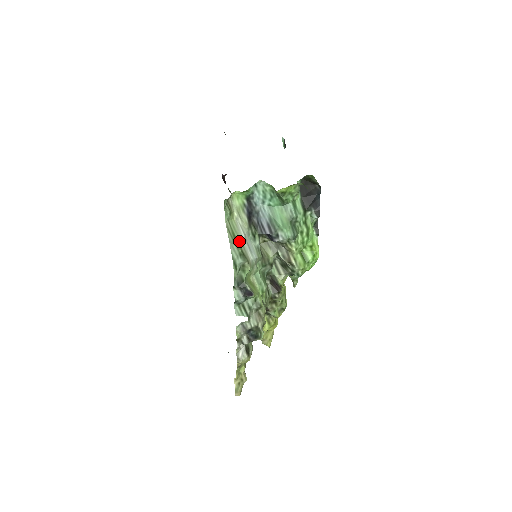
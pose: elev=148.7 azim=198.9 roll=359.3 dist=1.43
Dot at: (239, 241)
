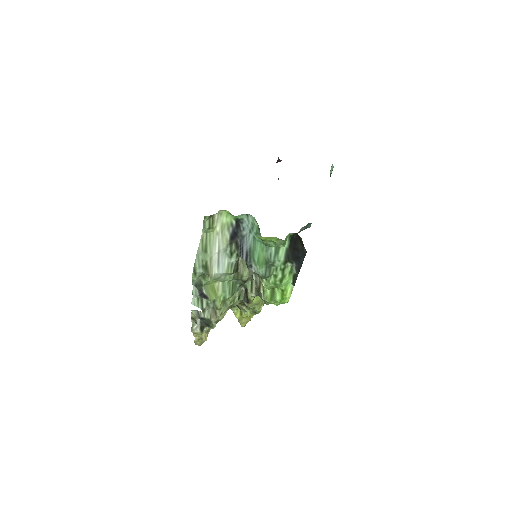
Dot at: (209, 254)
